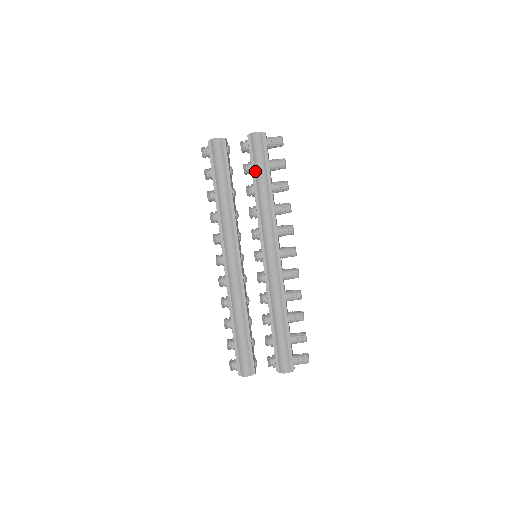
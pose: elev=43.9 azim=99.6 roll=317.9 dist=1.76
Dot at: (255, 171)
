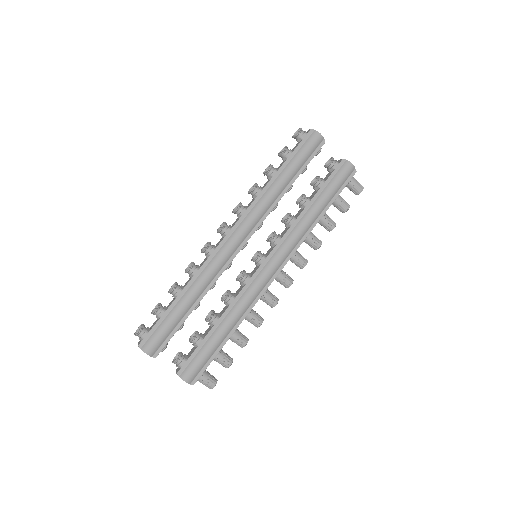
Dot at: (323, 191)
